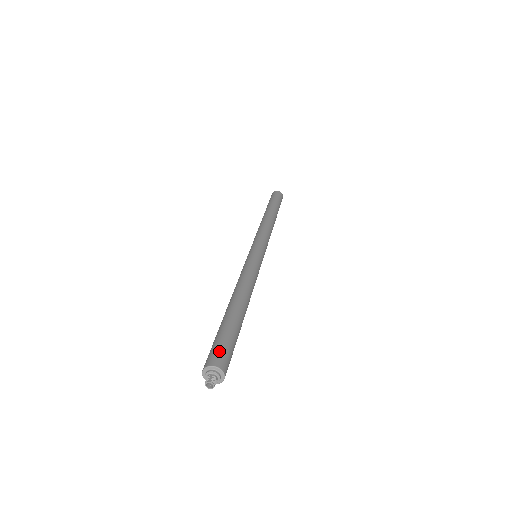
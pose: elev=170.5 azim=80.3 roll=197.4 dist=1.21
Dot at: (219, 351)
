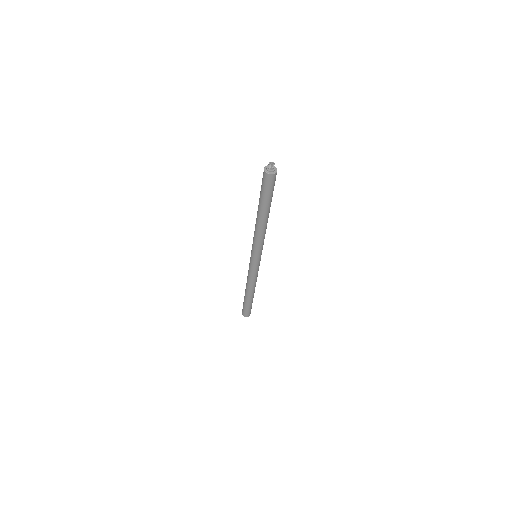
Dot at: occluded
